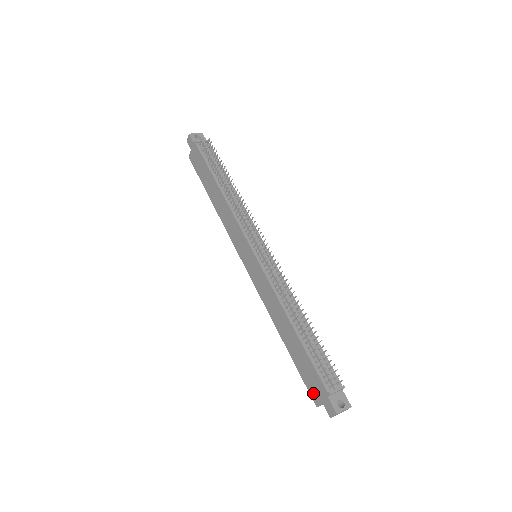
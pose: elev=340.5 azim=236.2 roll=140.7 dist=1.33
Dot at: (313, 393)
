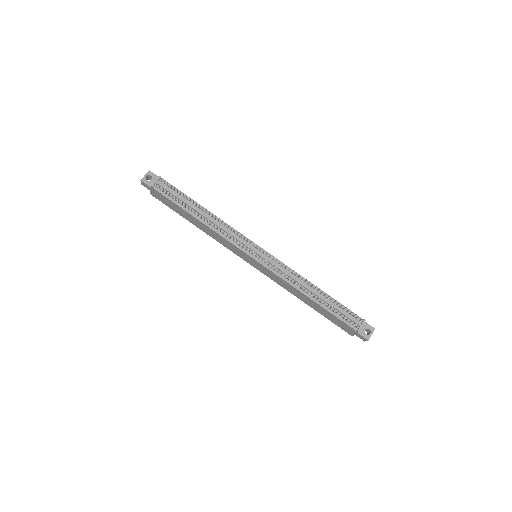
Dot at: (346, 330)
